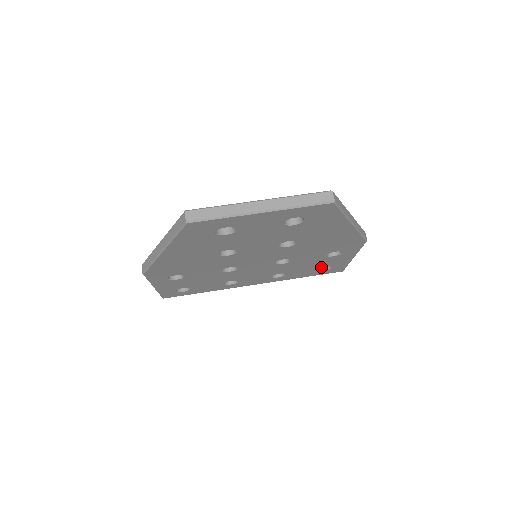
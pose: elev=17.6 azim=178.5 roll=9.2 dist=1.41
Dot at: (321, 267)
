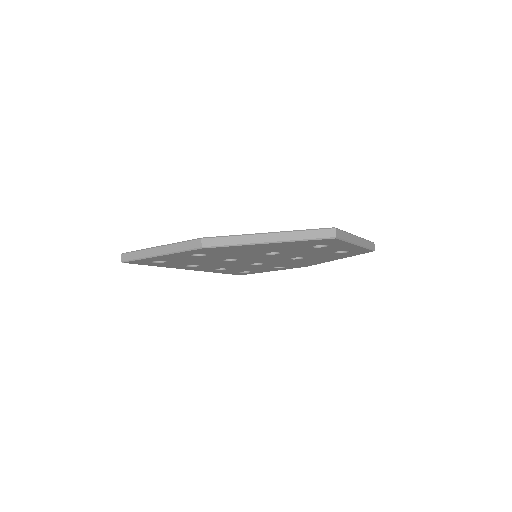
Dot at: occluded
